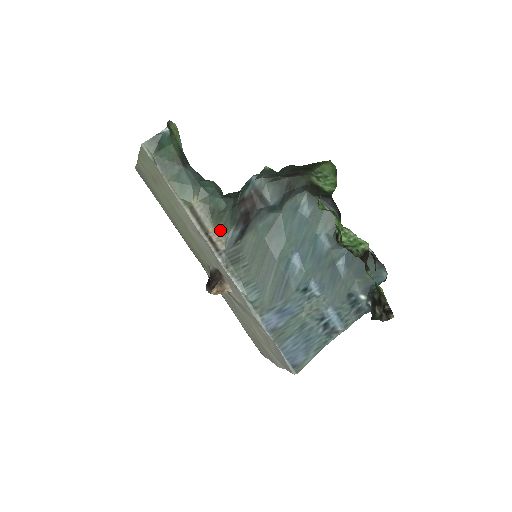
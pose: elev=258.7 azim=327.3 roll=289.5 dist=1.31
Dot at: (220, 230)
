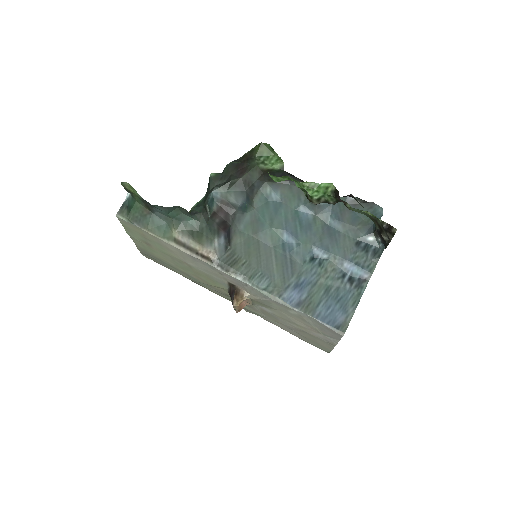
Dot at: (205, 244)
